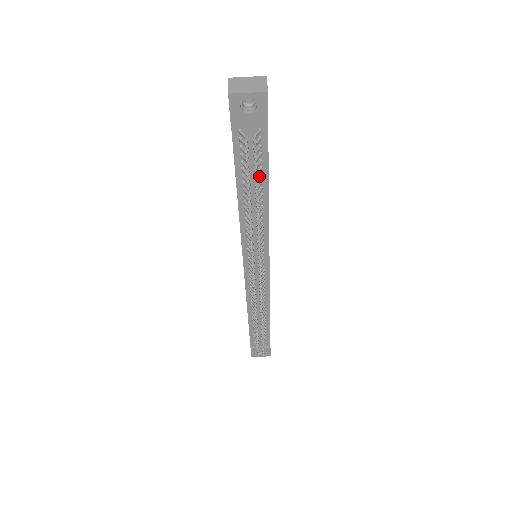
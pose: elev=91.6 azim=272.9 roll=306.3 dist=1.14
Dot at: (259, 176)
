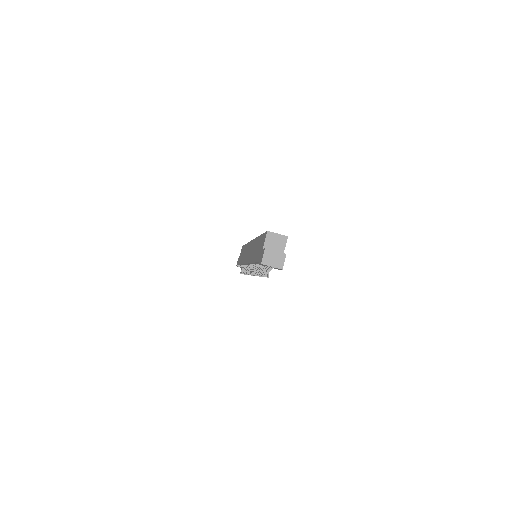
Dot at: (267, 267)
